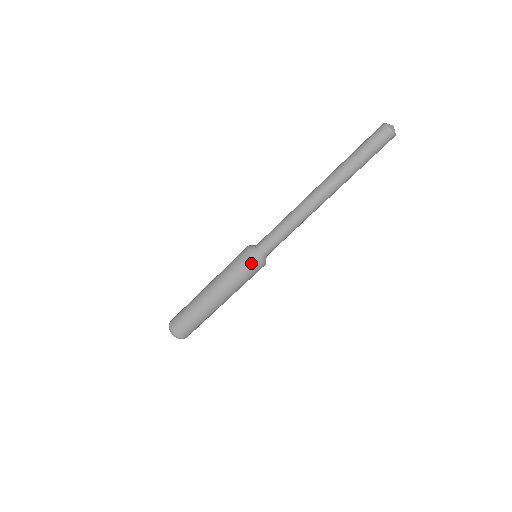
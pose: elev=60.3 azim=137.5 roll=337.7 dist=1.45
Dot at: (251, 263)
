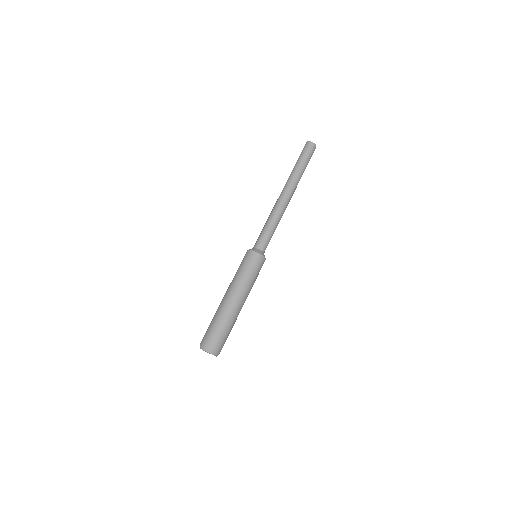
Dot at: (254, 256)
